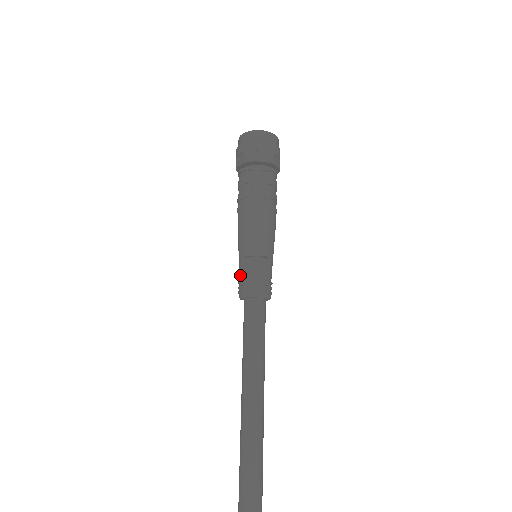
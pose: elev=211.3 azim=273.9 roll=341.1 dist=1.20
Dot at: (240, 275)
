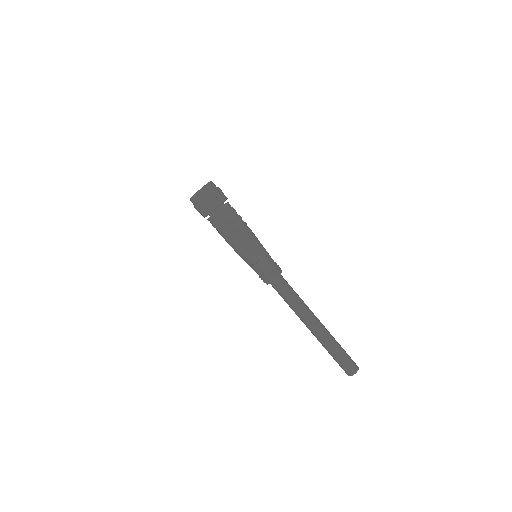
Dot at: occluded
